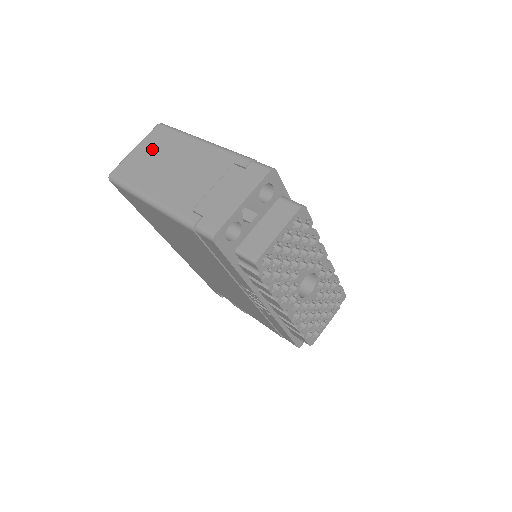
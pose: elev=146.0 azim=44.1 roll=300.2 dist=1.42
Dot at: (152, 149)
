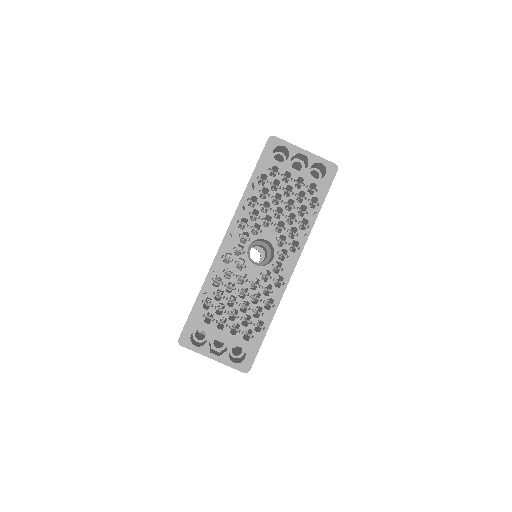
Dot at: occluded
